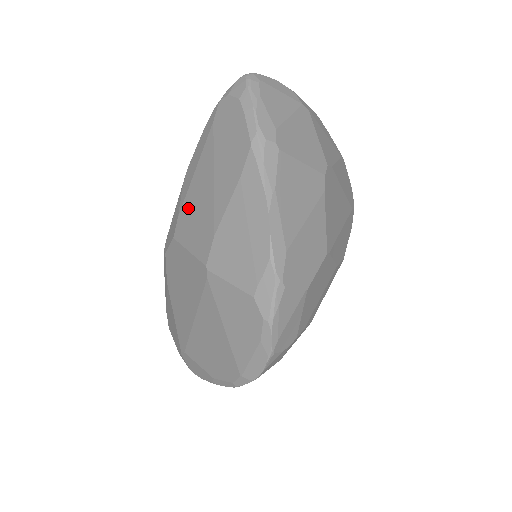
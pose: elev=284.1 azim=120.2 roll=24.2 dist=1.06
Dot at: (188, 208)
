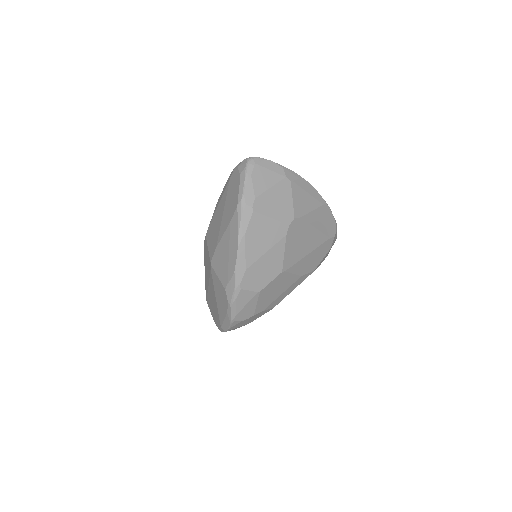
Dot at: (213, 223)
